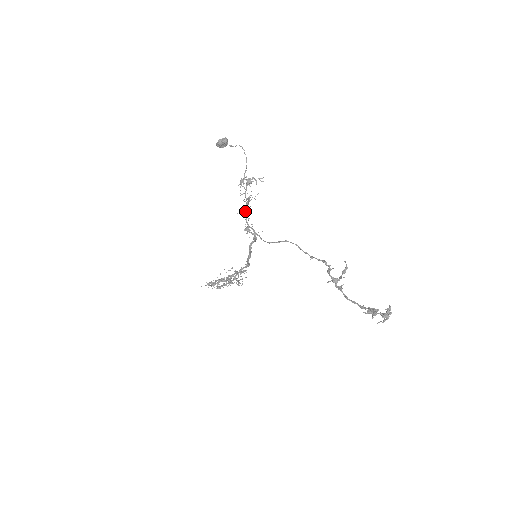
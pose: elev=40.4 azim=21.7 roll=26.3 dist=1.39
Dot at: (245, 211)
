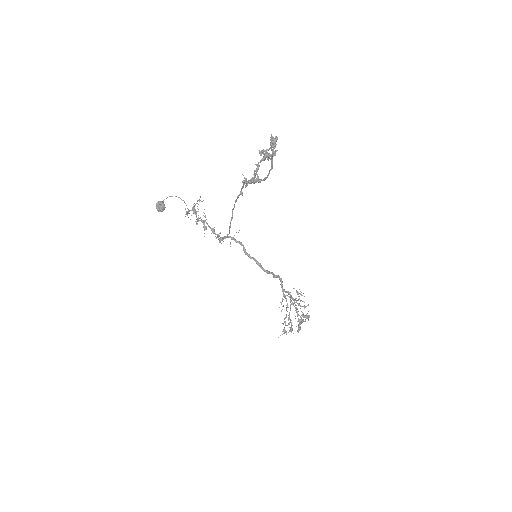
Dot at: (212, 231)
